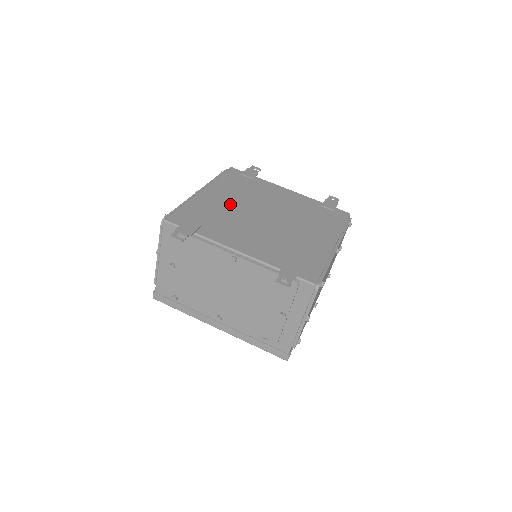
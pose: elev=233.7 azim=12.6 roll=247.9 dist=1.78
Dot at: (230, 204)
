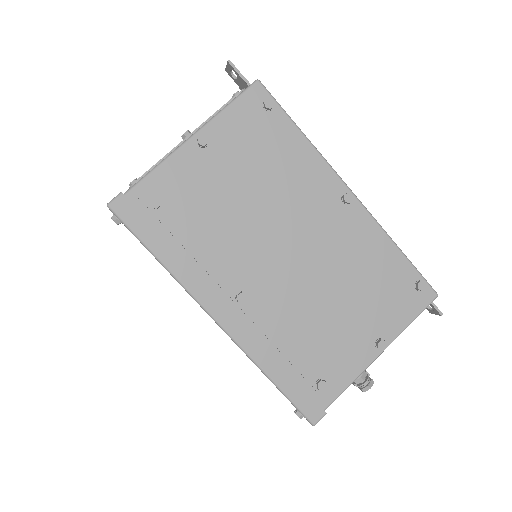
Dot at: occluded
